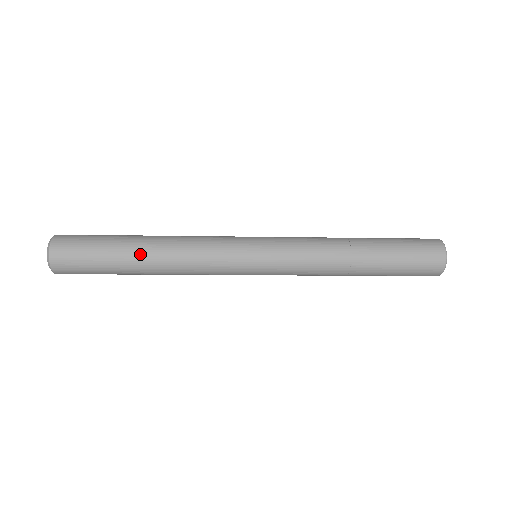
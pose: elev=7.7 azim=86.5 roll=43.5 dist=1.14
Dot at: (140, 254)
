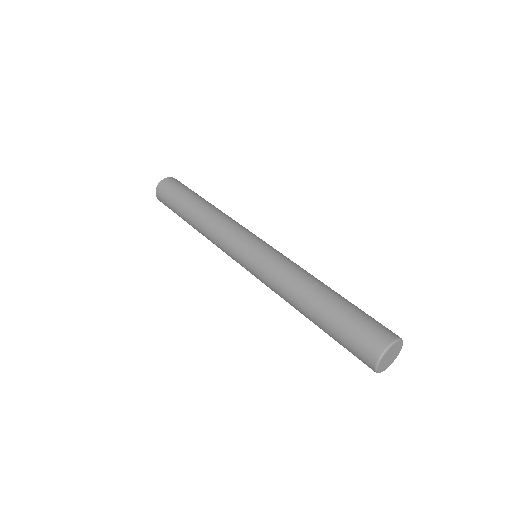
Dot at: occluded
